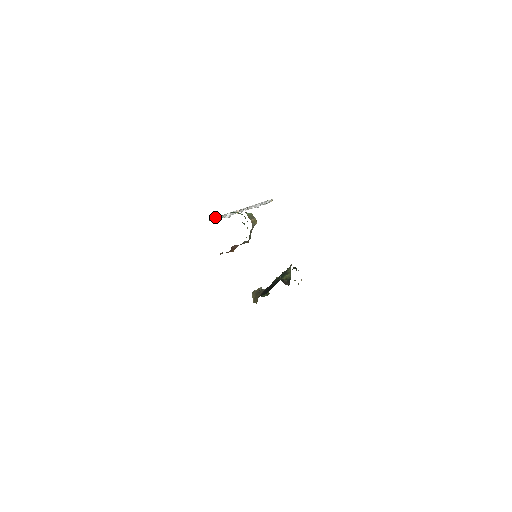
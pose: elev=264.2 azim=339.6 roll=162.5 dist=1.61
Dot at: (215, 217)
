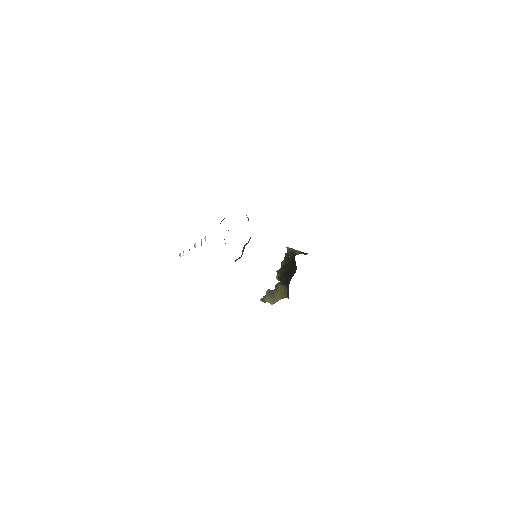
Dot at: (205, 236)
